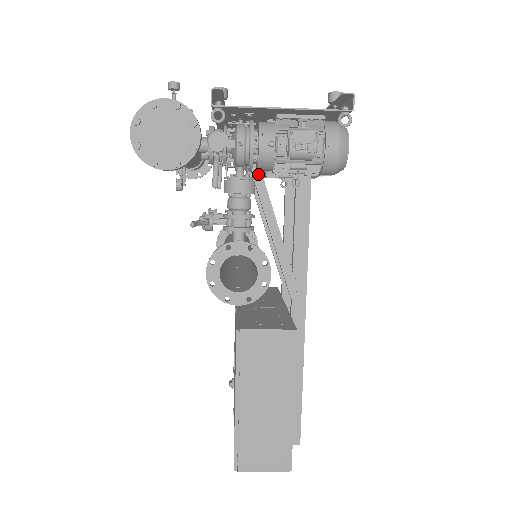
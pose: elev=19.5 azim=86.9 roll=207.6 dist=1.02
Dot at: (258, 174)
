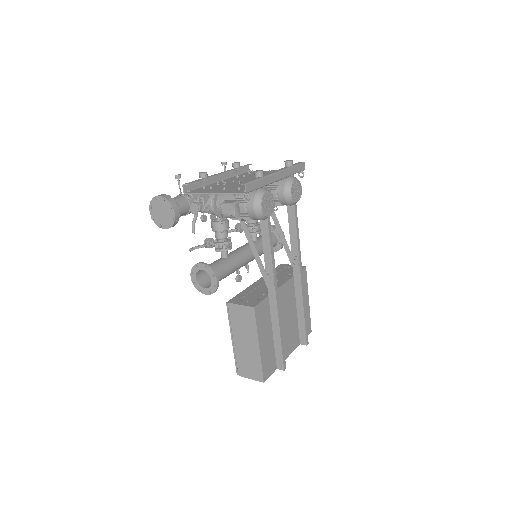
Dot at: occluded
